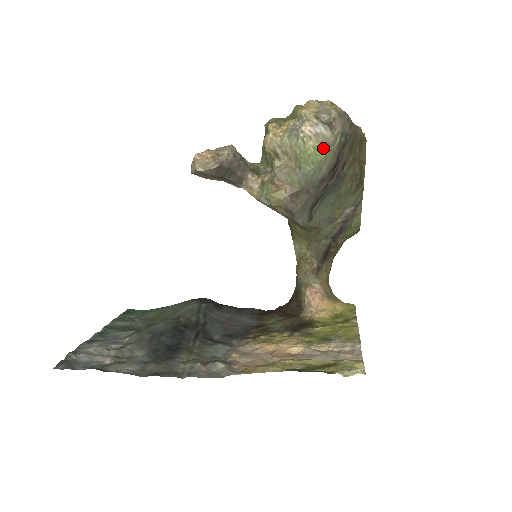
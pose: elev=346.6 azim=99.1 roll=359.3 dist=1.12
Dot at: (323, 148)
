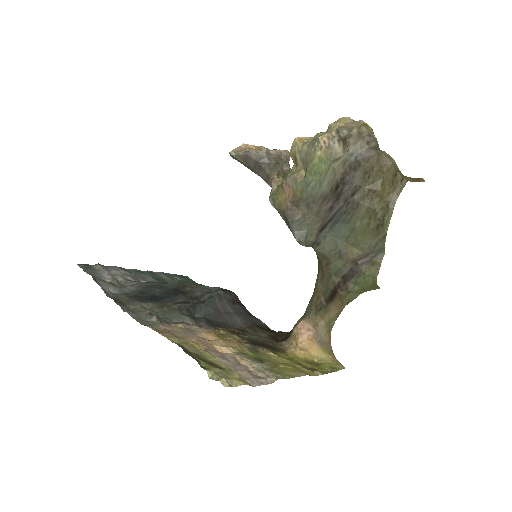
Dot at: (326, 160)
